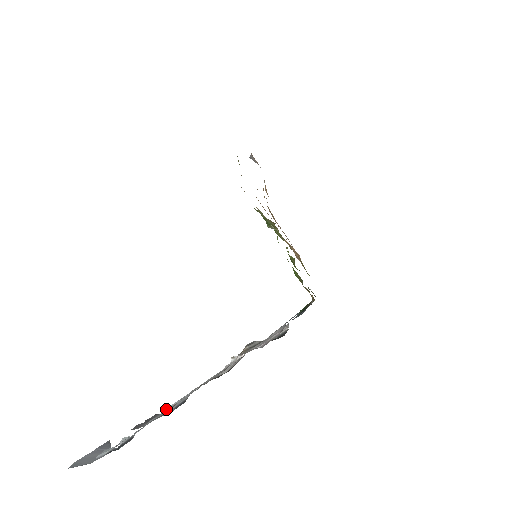
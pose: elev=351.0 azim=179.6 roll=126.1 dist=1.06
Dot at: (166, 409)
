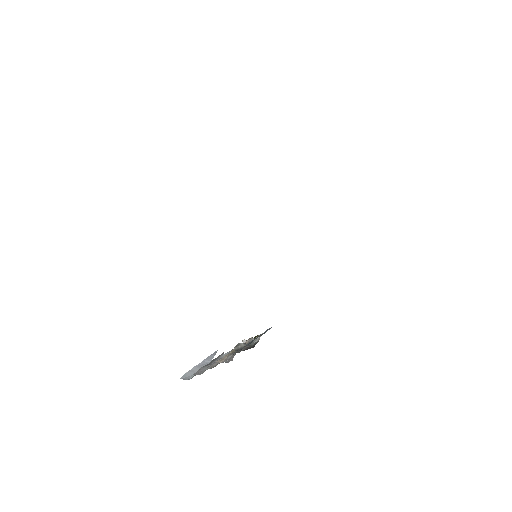
Dot at: (223, 355)
